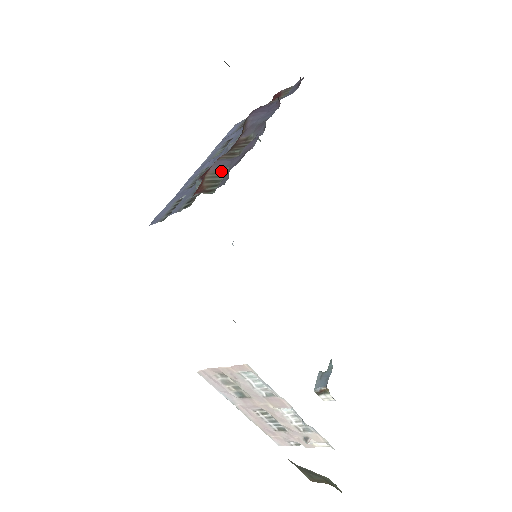
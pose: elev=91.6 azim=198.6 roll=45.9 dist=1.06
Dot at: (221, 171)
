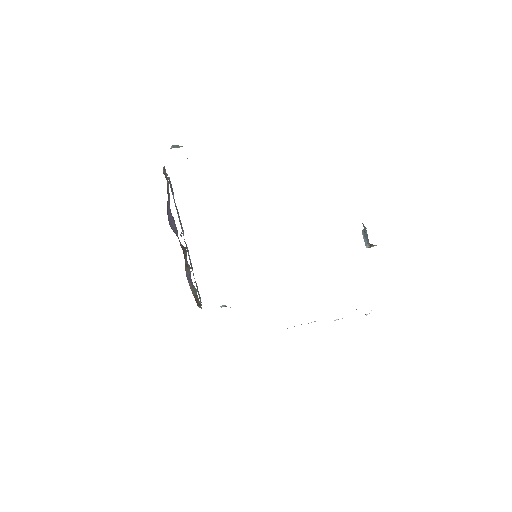
Dot at: (193, 287)
